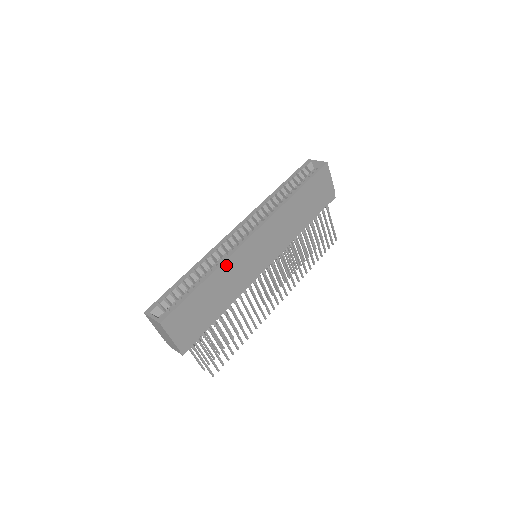
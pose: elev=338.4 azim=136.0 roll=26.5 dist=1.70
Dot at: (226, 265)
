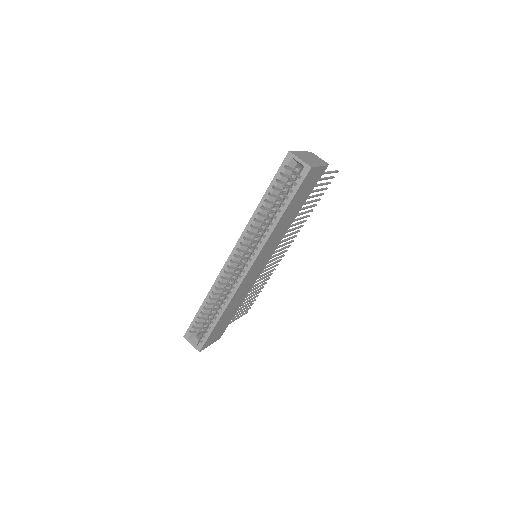
Dot at: (233, 299)
